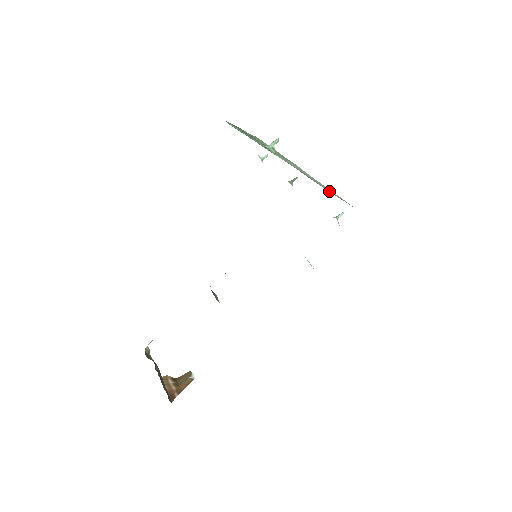
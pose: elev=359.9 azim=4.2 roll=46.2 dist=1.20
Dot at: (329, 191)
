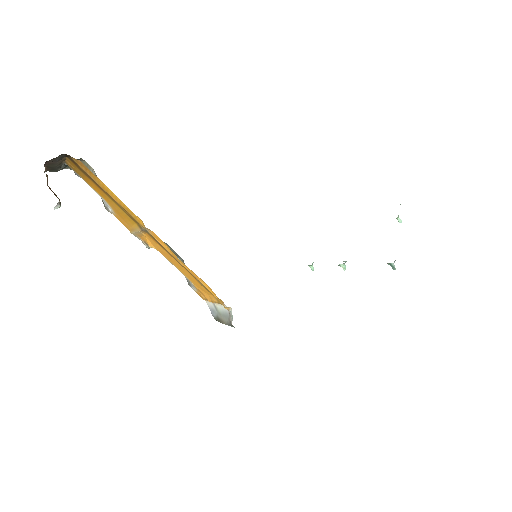
Dot at: occluded
